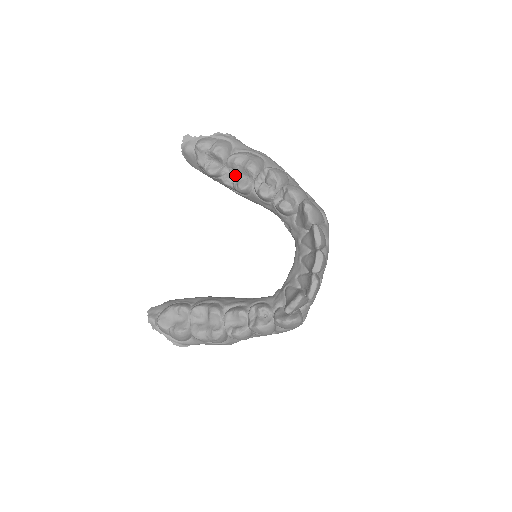
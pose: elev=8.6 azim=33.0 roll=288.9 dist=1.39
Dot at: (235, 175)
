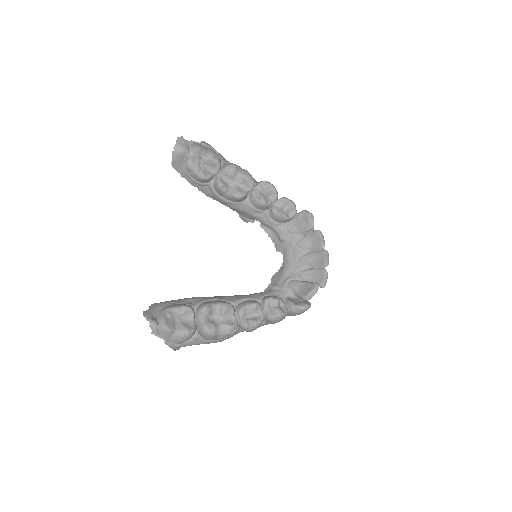
Dot at: (229, 183)
